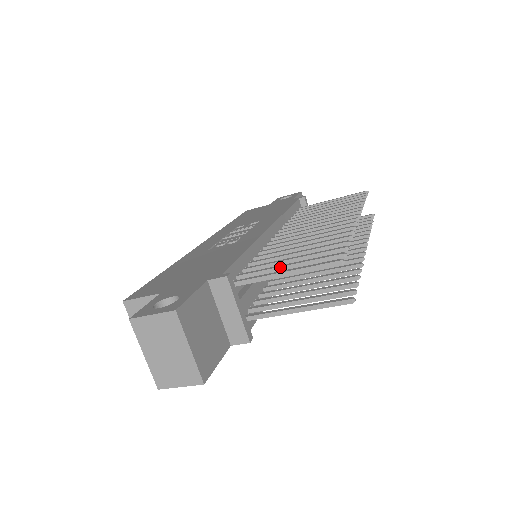
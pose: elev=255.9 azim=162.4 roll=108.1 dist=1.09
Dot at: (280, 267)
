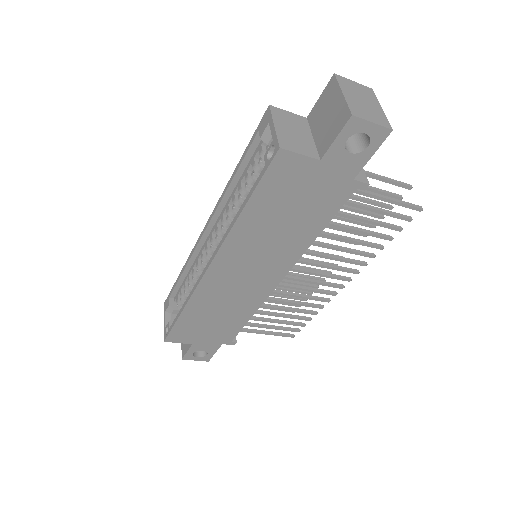
Dot at: occluded
